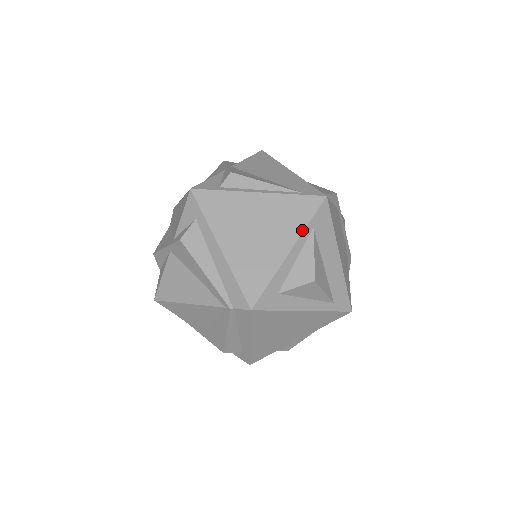
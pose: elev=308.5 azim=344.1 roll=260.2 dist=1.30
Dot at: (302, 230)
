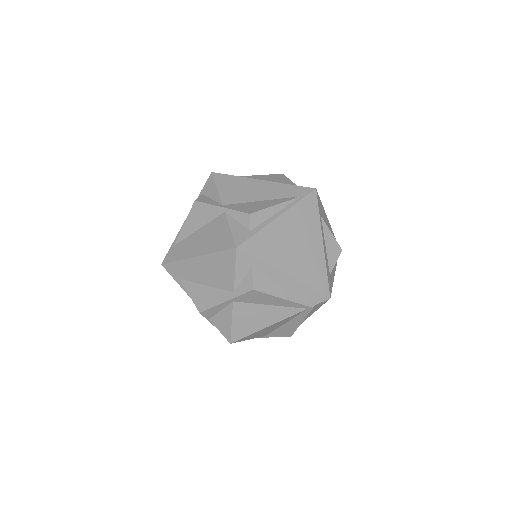
Dot at: (319, 223)
